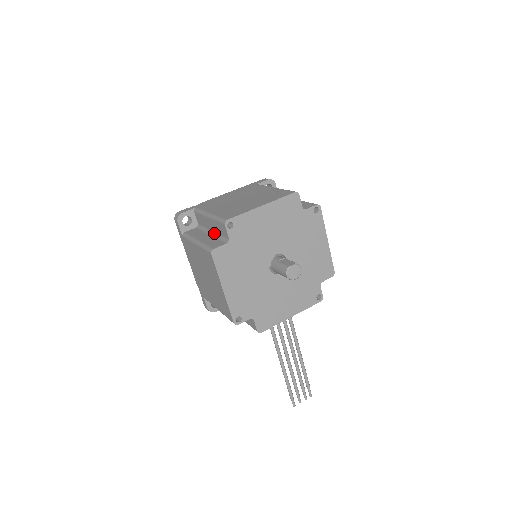
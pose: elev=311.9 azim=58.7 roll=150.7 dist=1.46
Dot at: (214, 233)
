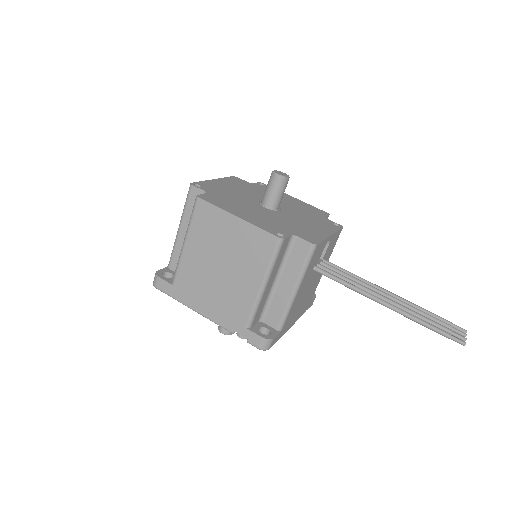
Dot at: occluded
